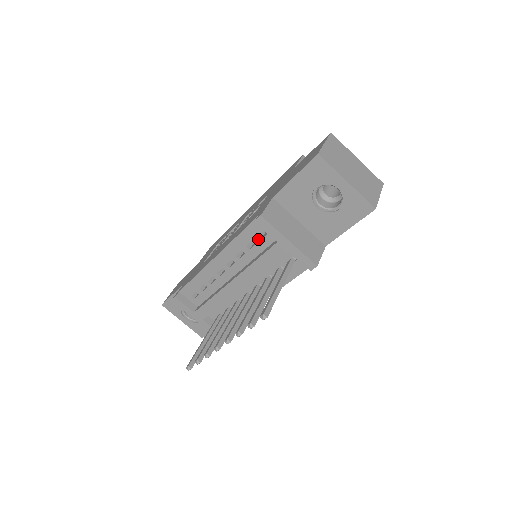
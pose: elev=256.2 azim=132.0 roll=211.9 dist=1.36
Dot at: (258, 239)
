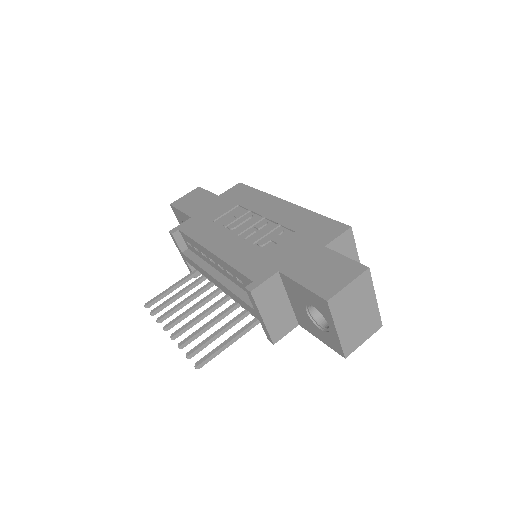
Dot at: (246, 285)
